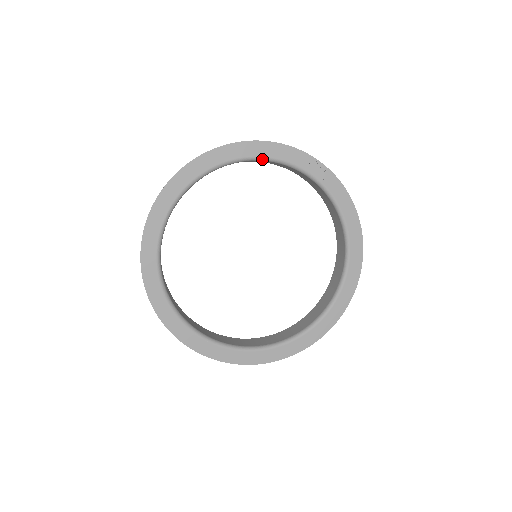
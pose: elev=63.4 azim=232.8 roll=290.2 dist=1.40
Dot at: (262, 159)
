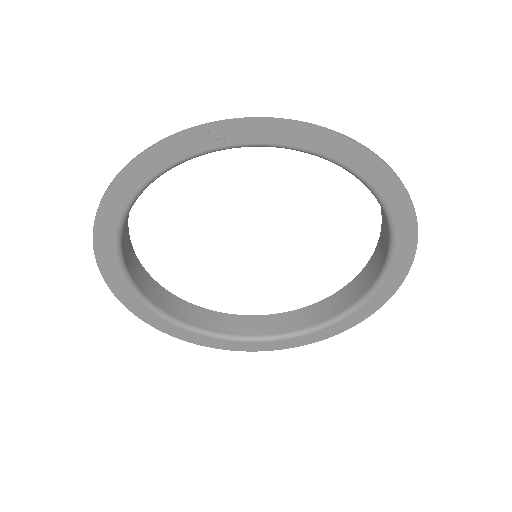
Dot at: (148, 185)
